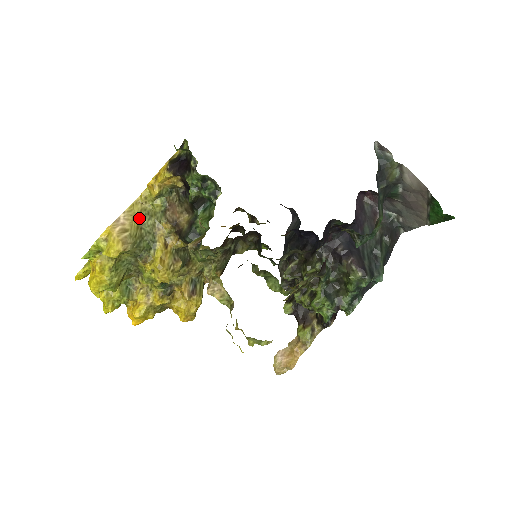
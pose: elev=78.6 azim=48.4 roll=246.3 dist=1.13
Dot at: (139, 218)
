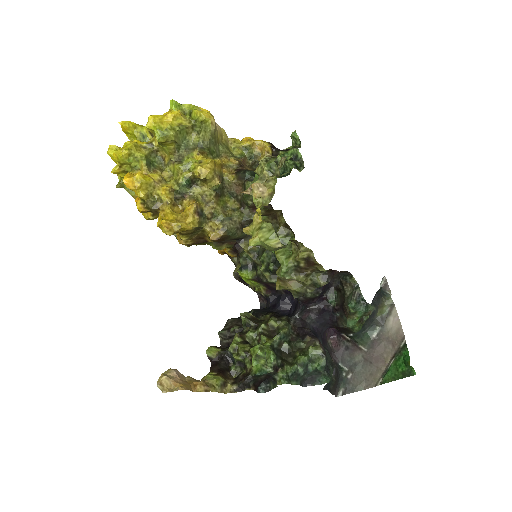
Dot at: (221, 140)
